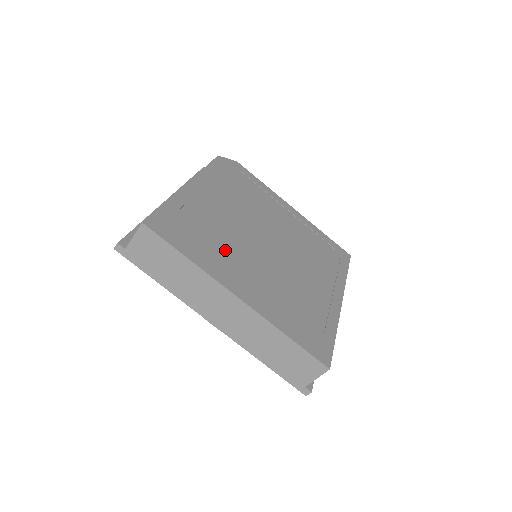
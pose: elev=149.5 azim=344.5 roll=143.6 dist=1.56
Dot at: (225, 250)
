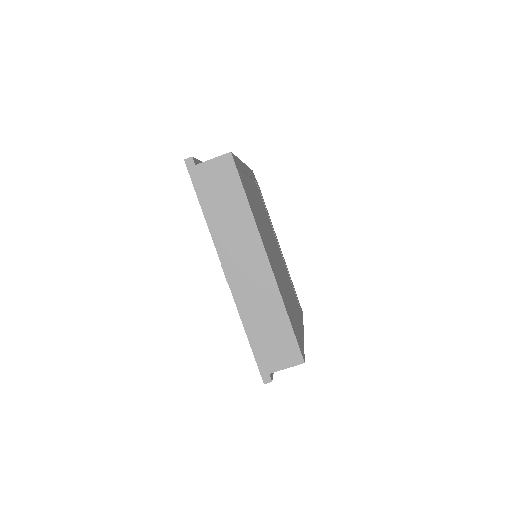
Dot at: (260, 224)
